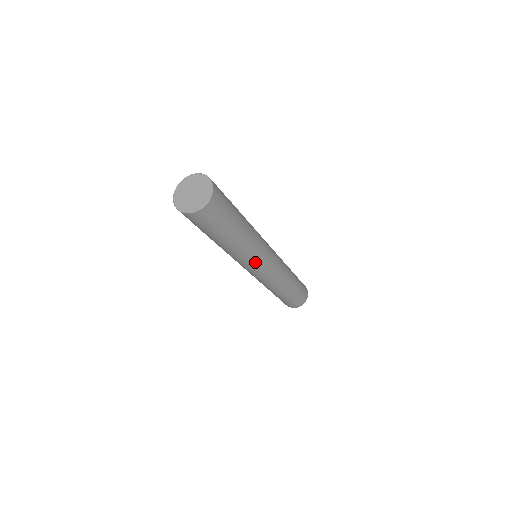
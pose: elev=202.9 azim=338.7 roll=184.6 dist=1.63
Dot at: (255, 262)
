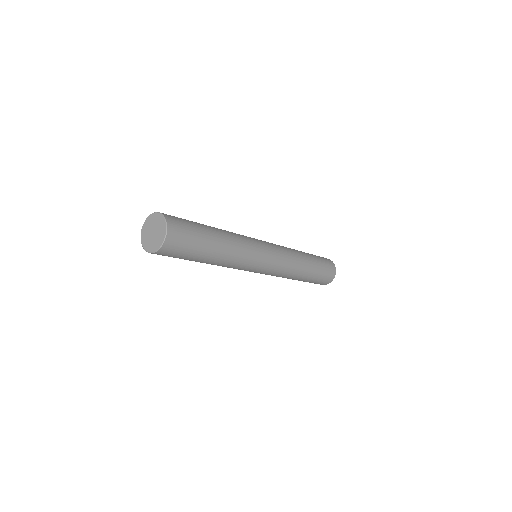
Dot at: (254, 260)
